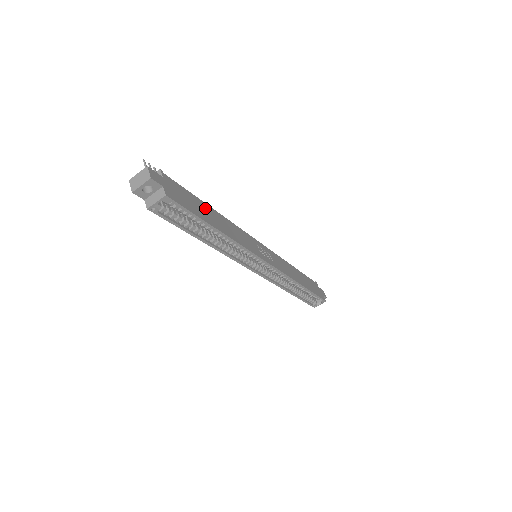
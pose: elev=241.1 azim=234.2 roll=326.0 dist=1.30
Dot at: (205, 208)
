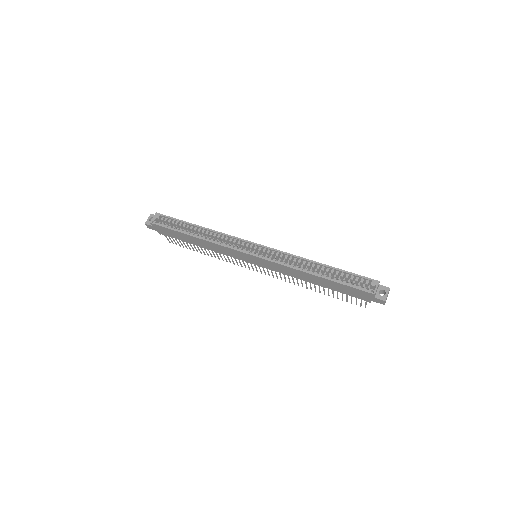
Dot at: occluded
